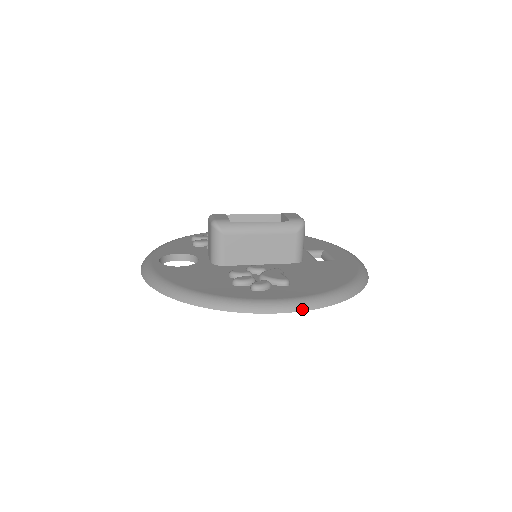
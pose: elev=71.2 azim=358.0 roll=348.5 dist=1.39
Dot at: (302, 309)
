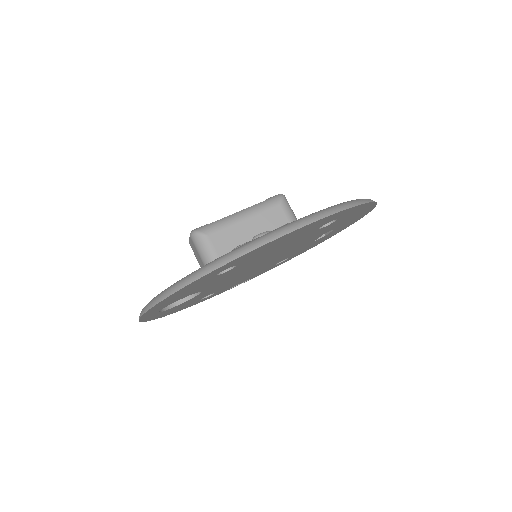
Dot at: (314, 220)
